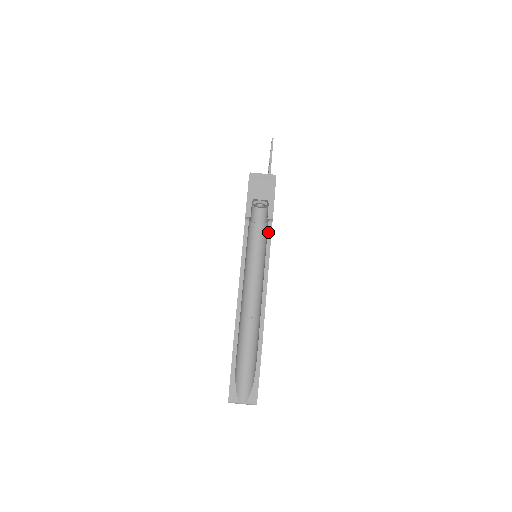
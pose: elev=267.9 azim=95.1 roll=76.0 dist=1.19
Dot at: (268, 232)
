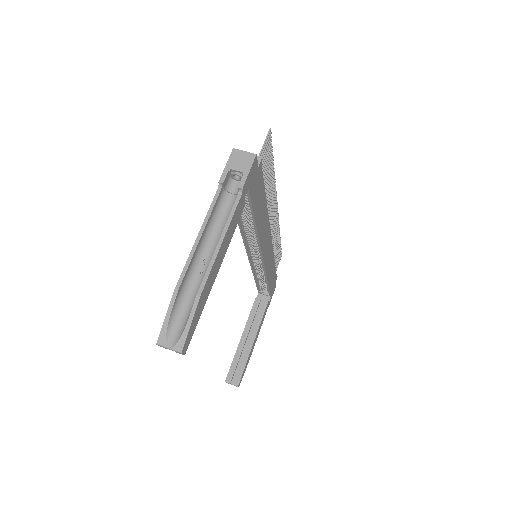
Dot at: (236, 200)
